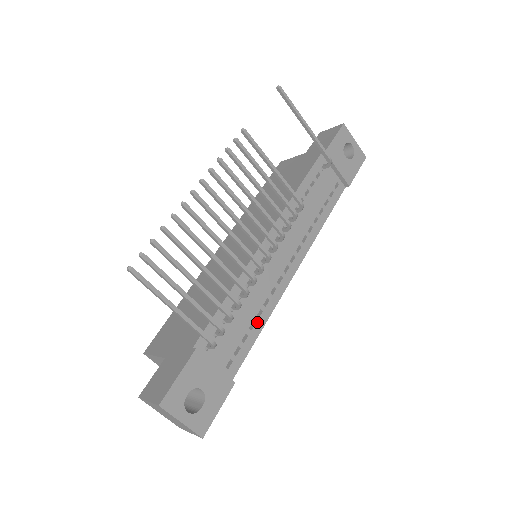
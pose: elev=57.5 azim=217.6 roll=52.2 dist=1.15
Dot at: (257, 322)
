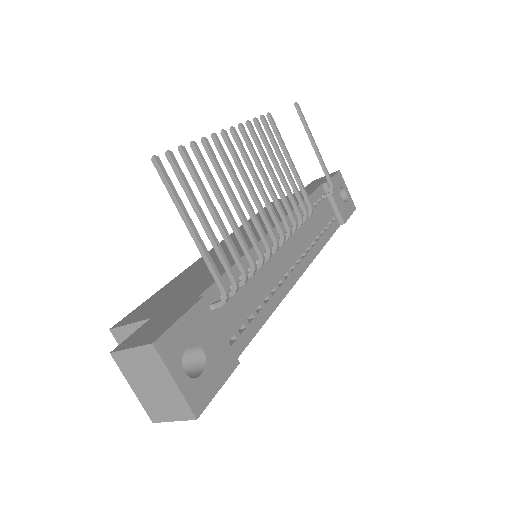
Dot at: (264, 308)
